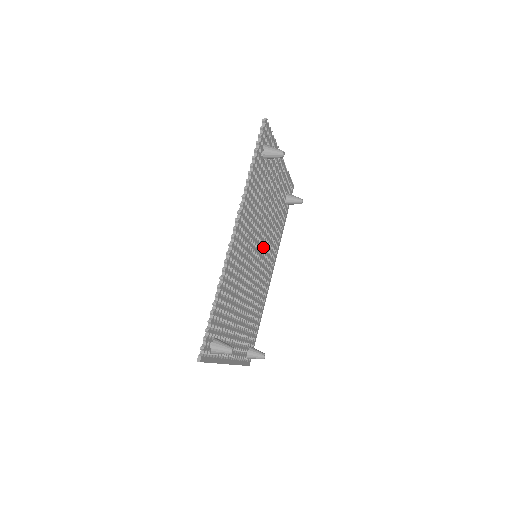
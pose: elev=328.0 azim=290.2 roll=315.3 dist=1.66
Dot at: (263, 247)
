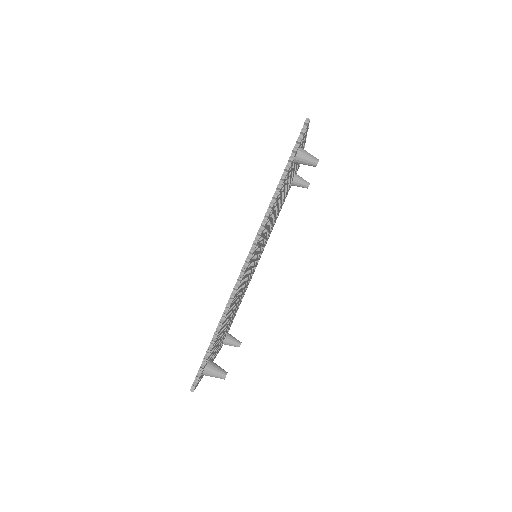
Dot at: (263, 243)
